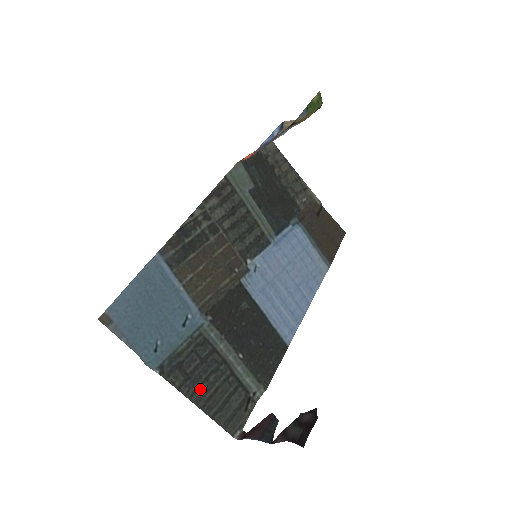
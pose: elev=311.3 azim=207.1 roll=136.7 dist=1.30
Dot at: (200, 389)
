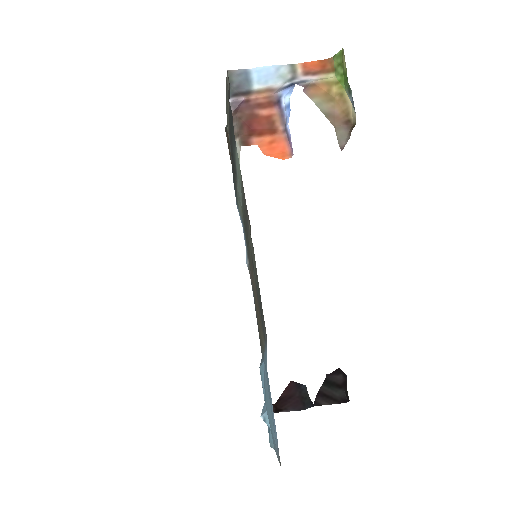
Dot at: occluded
